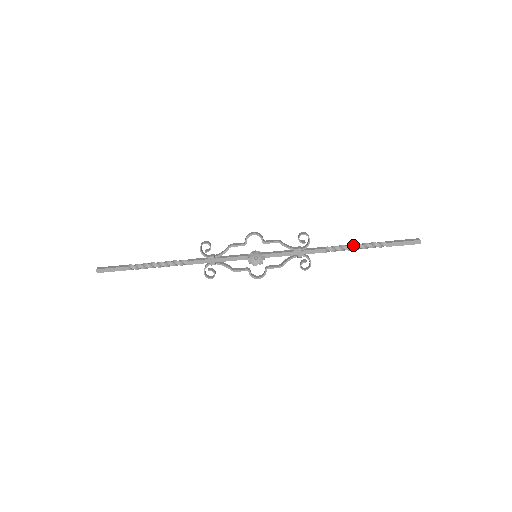
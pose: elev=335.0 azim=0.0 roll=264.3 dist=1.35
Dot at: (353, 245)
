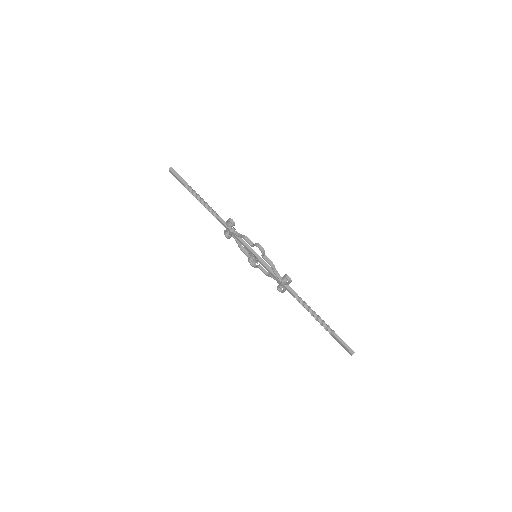
Dot at: (313, 313)
